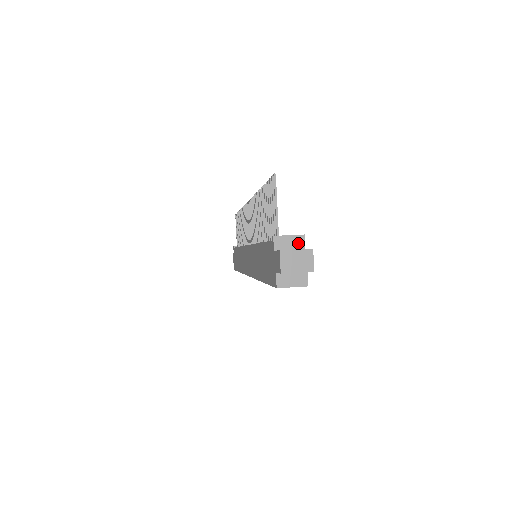
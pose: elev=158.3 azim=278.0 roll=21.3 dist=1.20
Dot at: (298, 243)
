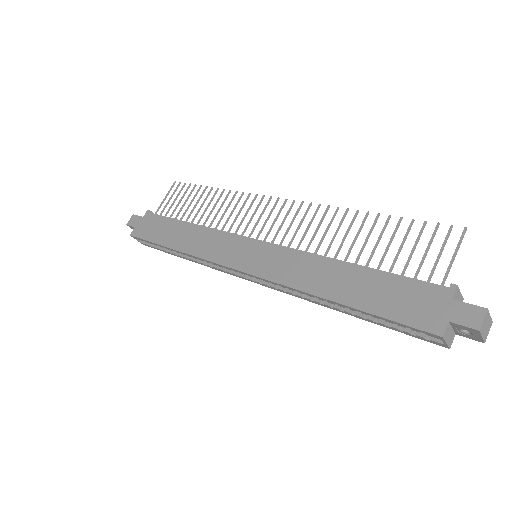
Dot at: occluded
